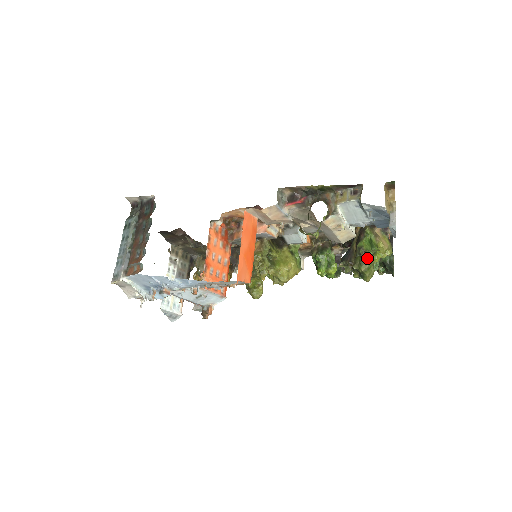
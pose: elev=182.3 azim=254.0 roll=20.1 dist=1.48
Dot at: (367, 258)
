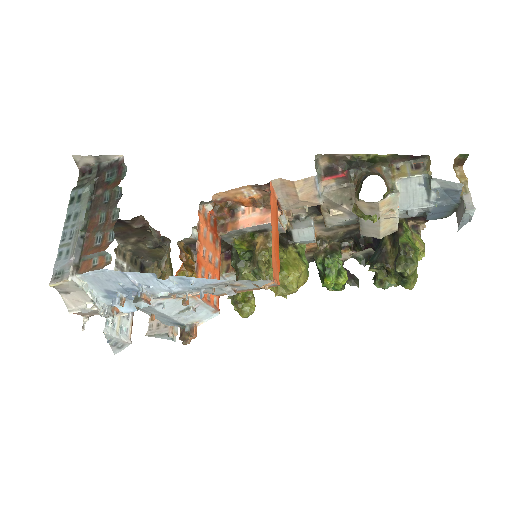
Dot at: (414, 258)
